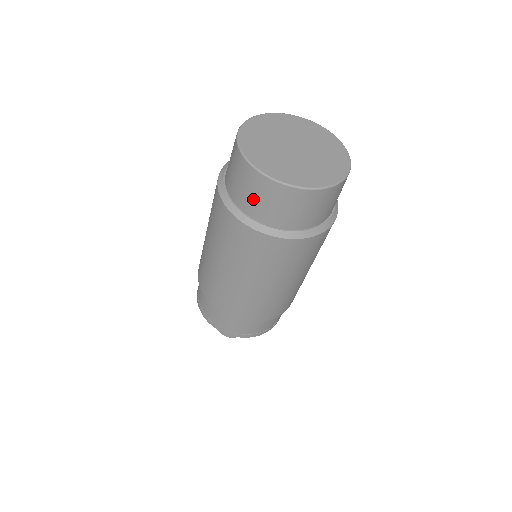
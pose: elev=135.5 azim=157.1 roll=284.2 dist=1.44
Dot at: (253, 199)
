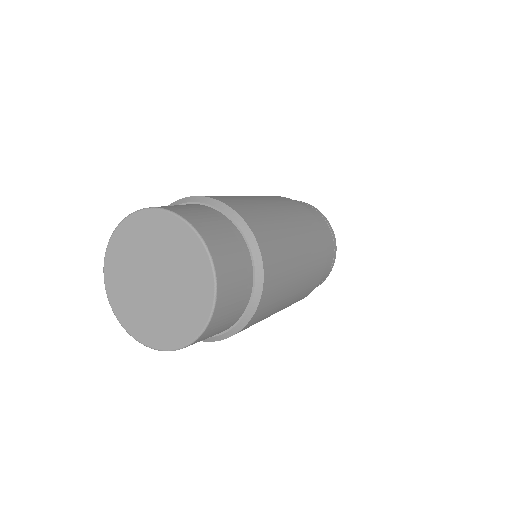
Dot at: occluded
